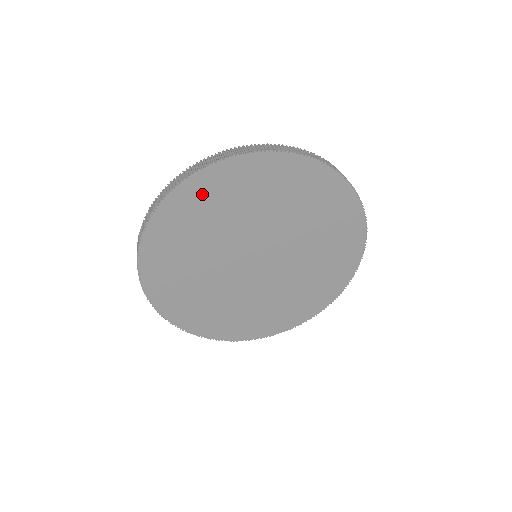
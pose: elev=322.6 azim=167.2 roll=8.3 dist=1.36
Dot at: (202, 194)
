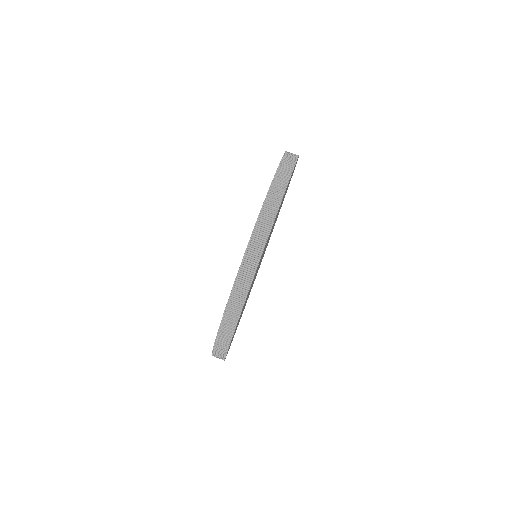
Dot at: occluded
